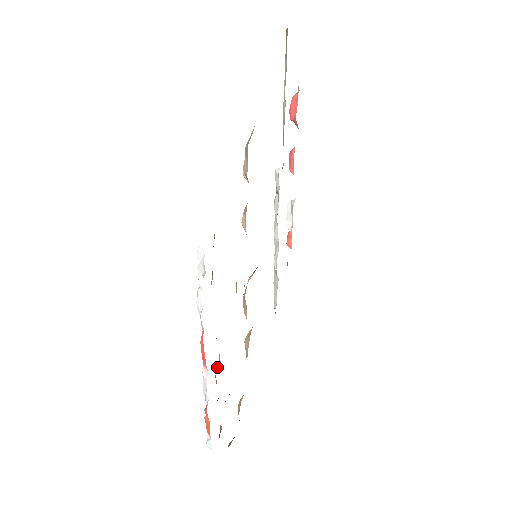
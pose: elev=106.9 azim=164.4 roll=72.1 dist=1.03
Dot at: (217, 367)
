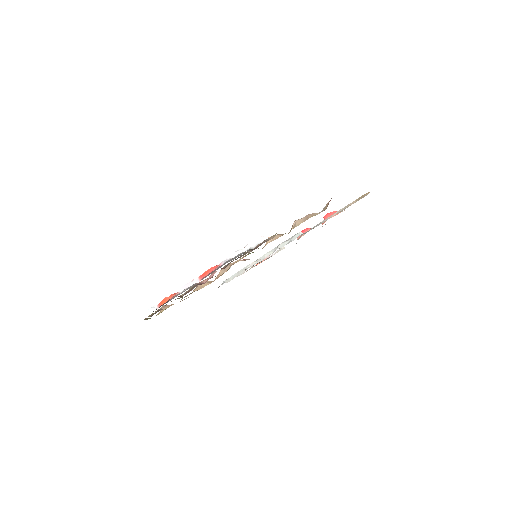
Dot at: (201, 283)
